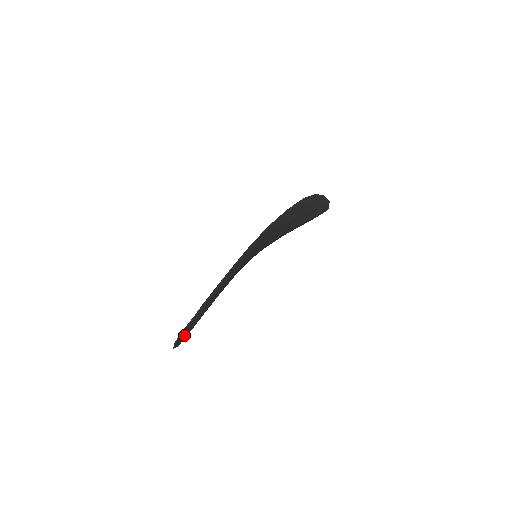
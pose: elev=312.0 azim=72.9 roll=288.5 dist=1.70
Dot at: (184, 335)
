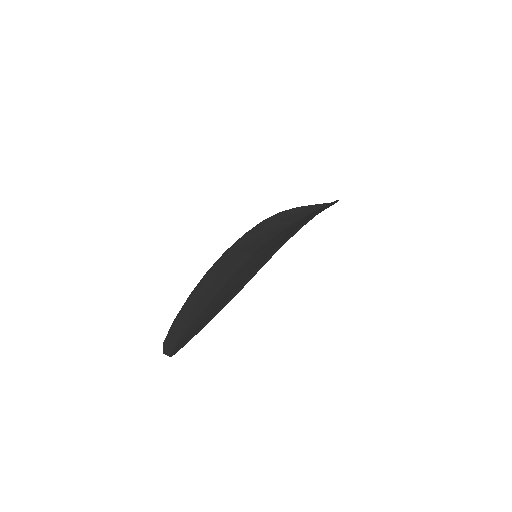
Dot at: occluded
